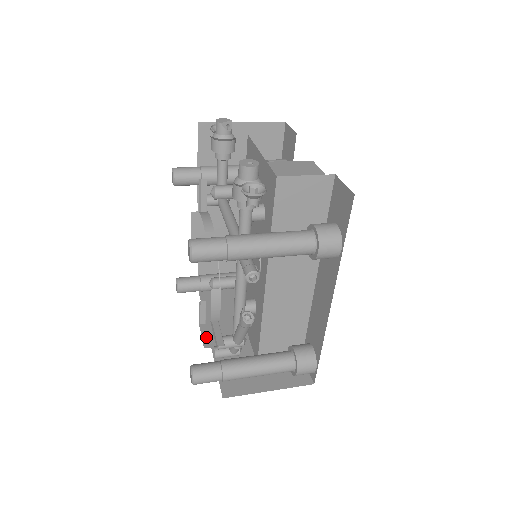
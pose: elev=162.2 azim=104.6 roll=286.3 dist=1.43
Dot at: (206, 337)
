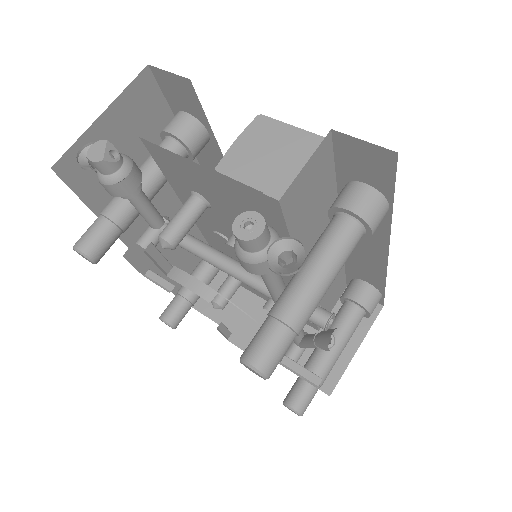
Dot at: occluded
